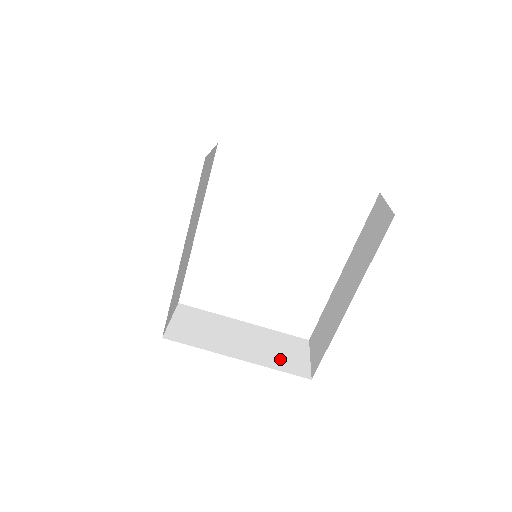
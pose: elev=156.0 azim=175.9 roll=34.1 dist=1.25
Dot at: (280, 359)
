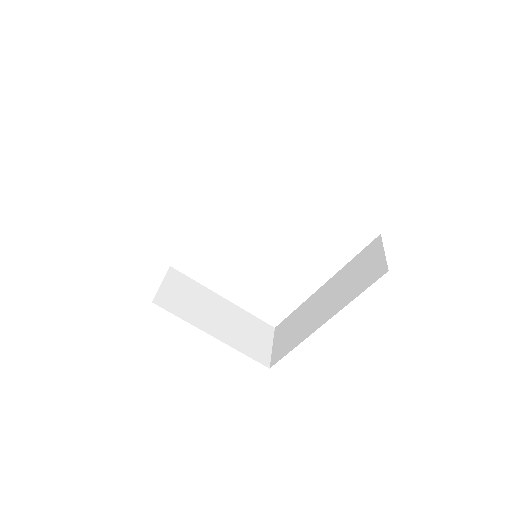
Dot at: (248, 343)
